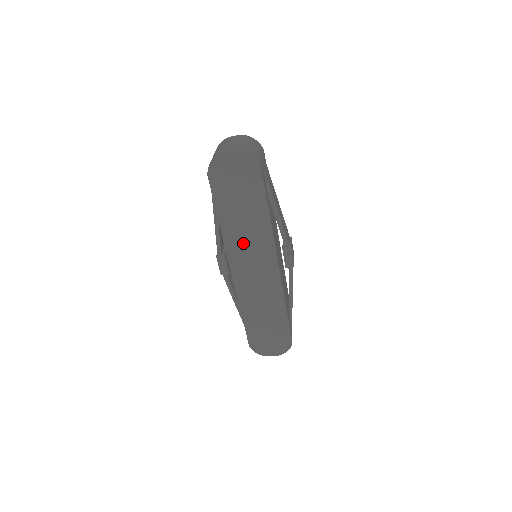
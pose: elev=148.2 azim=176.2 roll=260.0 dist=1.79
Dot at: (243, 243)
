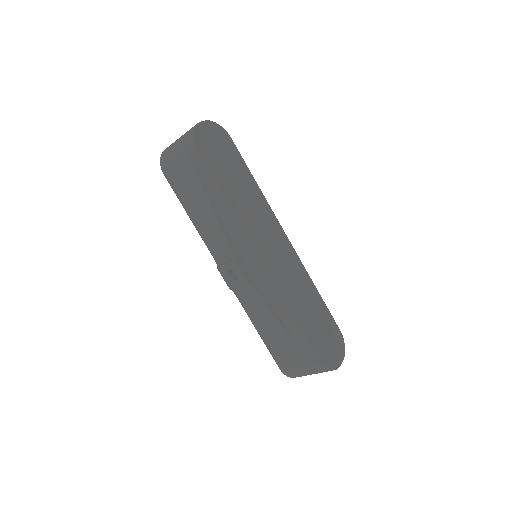
Dot at: (254, 220)
